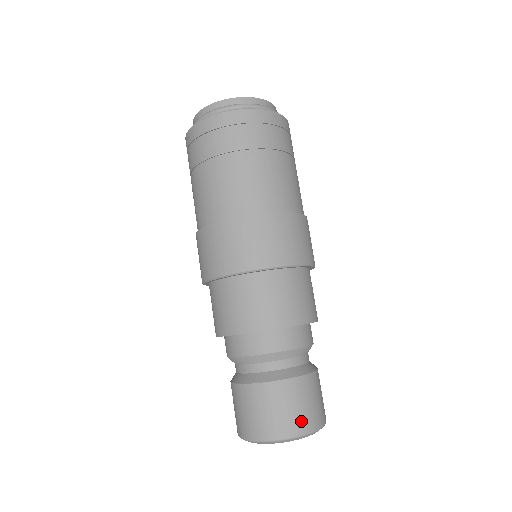
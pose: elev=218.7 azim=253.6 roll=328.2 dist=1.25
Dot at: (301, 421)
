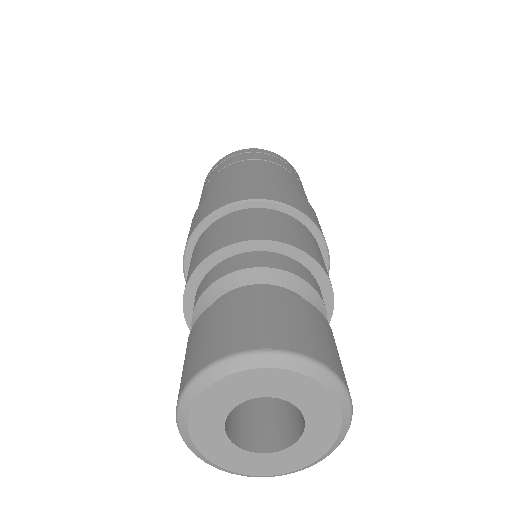
Dot at: (232, 338)
